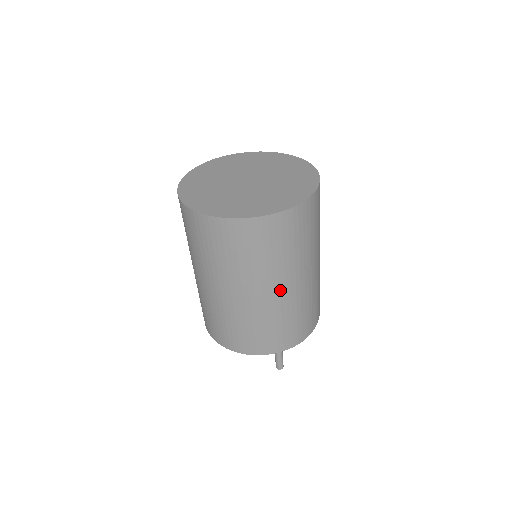
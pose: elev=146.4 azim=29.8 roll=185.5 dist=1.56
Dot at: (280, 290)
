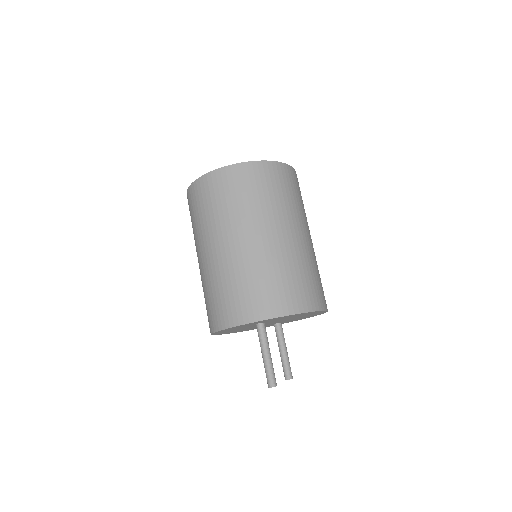
Dot at: (225, 246)
